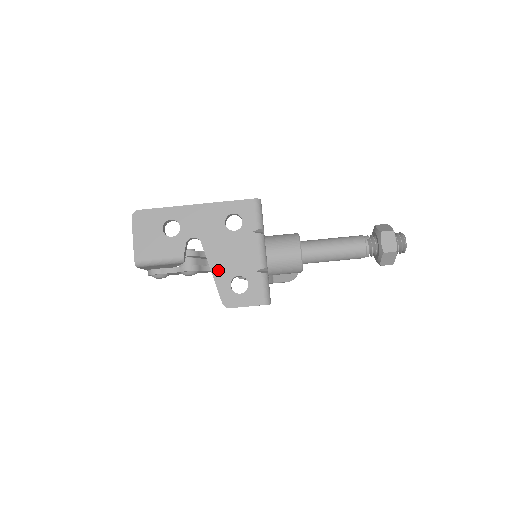
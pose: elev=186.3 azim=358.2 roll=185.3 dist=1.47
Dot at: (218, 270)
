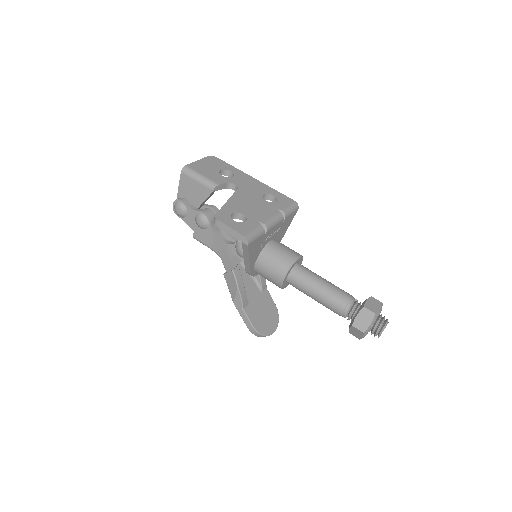
Dot at: (233, 203)
